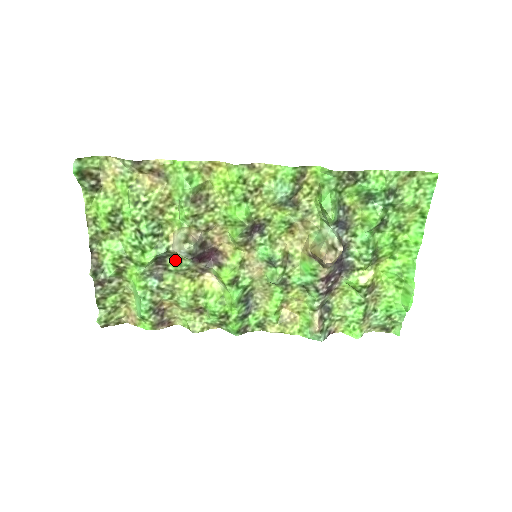
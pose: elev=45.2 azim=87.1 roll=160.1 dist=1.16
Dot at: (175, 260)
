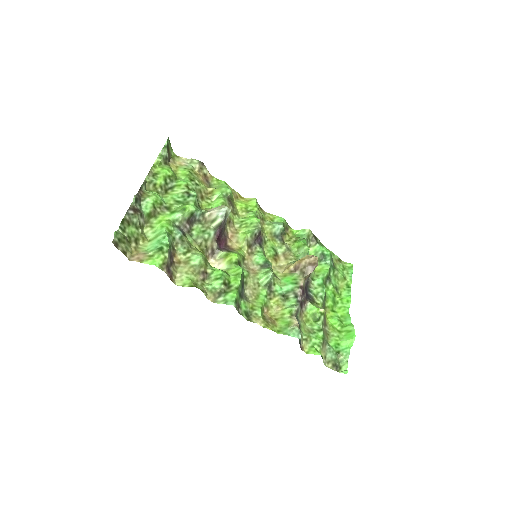
Dot at: (201, 227)
